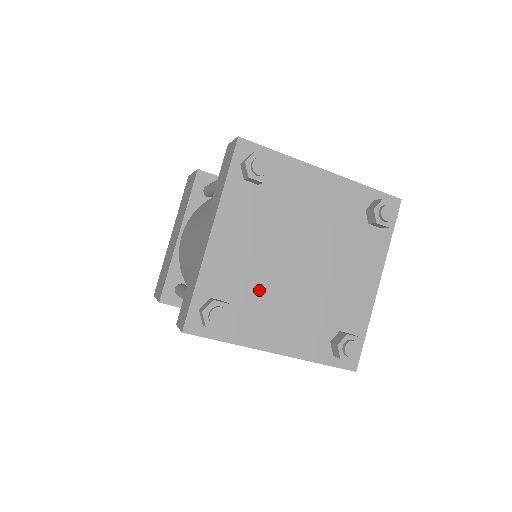
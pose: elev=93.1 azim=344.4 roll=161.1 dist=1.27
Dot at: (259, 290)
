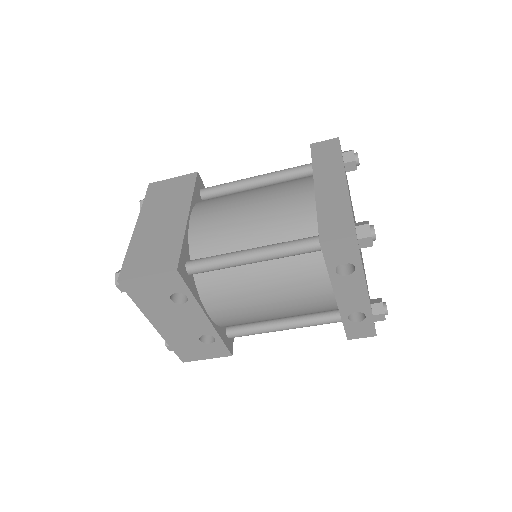
Dot at: occluded
